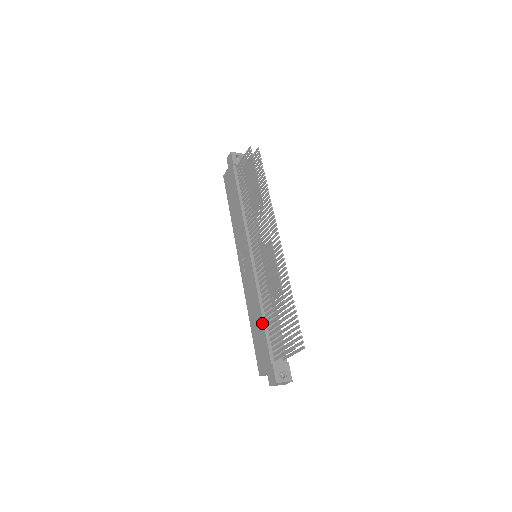
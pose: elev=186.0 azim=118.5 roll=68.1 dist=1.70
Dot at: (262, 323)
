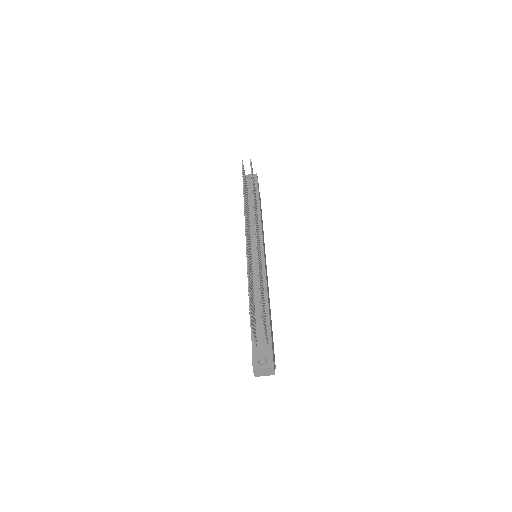
Dot at: occluded
